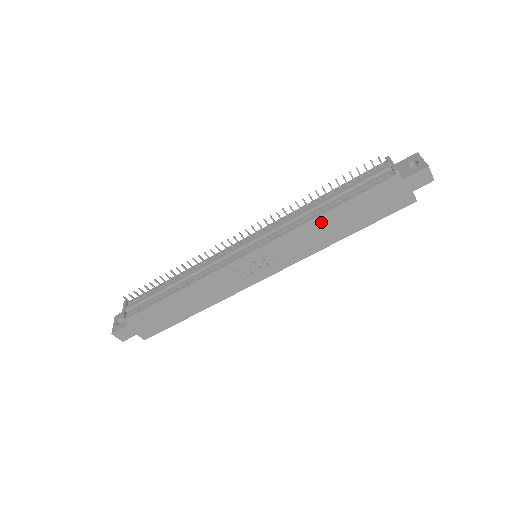
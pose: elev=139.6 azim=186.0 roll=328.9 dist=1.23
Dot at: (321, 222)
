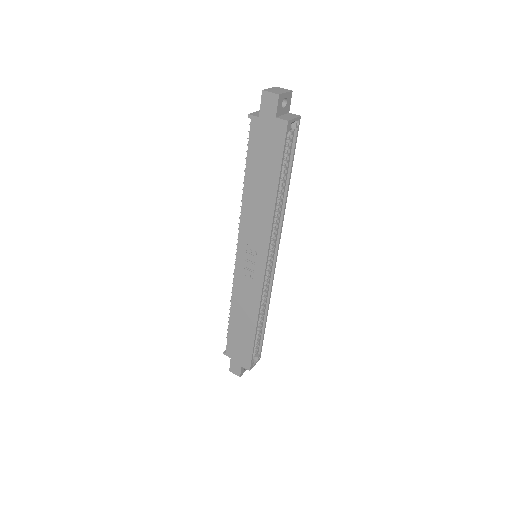
Dot at: (249, 196)
